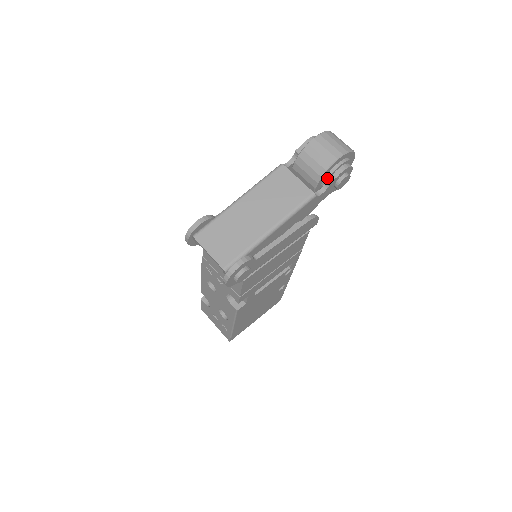
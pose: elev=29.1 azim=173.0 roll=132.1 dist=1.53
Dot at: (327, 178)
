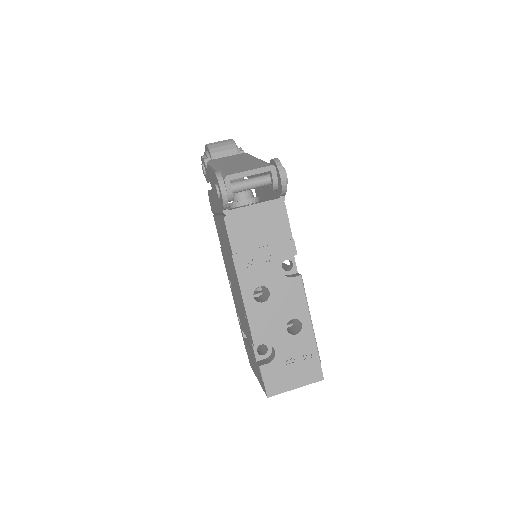
Dot at: (239, 152)
